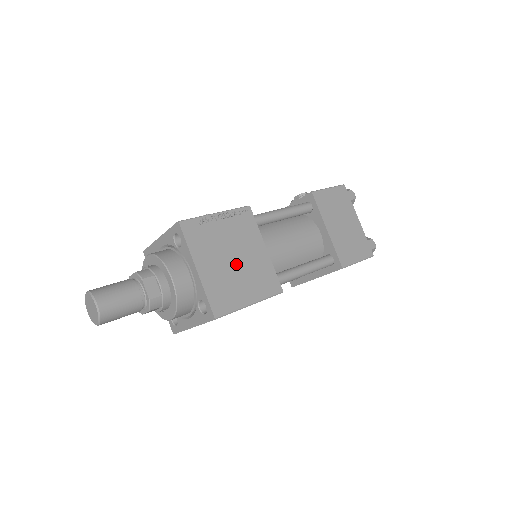
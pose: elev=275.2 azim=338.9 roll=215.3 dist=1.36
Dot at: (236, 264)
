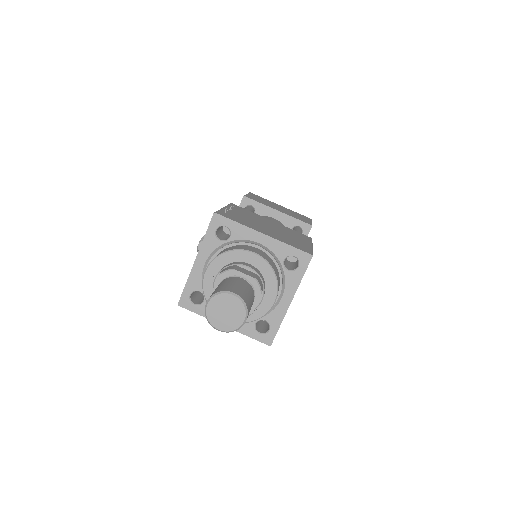
Dot at: (273, 229)
